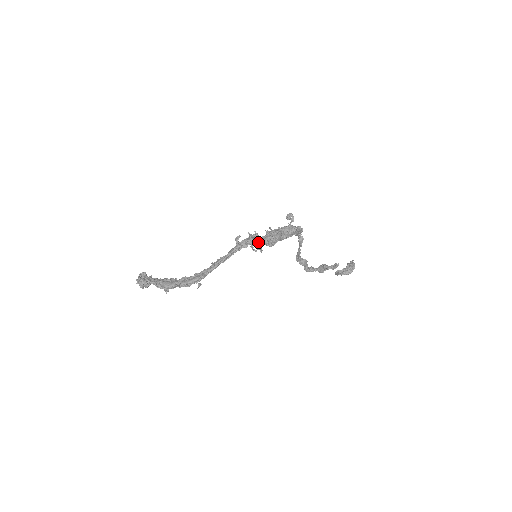
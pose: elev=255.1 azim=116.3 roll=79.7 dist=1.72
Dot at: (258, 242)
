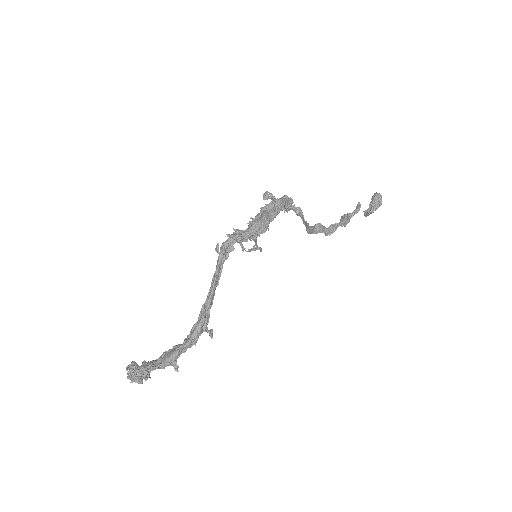
Dot at: (244, 236)
